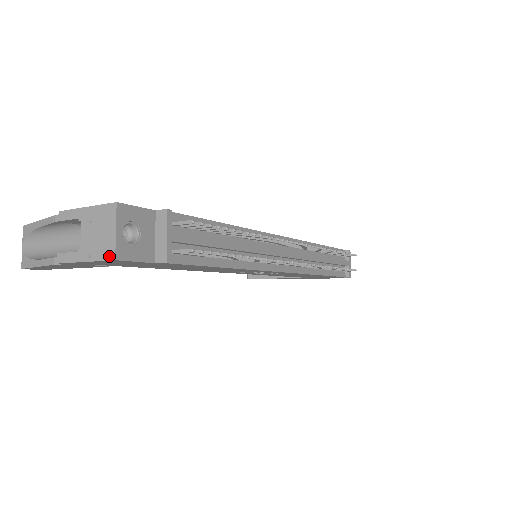
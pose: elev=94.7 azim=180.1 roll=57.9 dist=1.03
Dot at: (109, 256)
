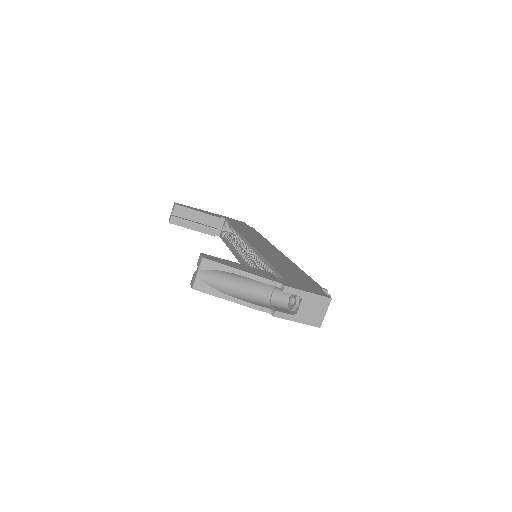
Dot at: (317, 325)
